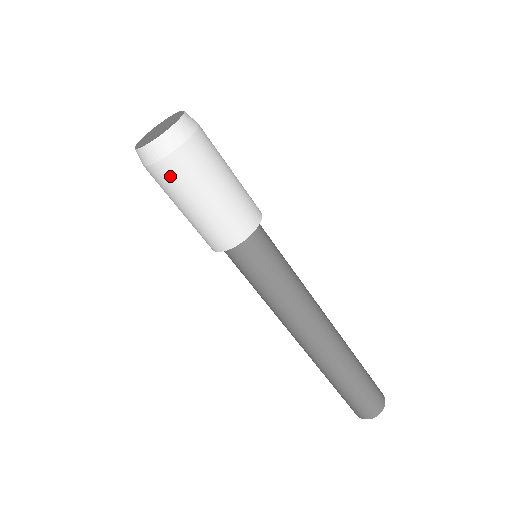
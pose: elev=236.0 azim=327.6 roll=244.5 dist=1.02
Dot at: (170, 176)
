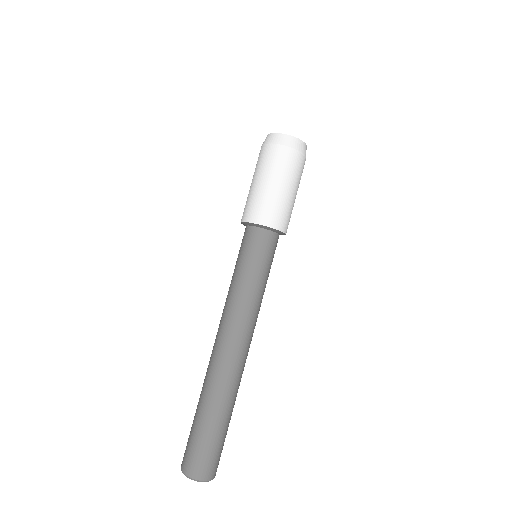
Dot at: (268, 155)
